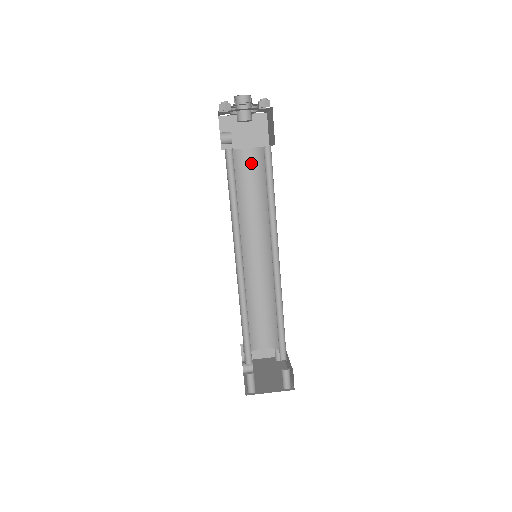
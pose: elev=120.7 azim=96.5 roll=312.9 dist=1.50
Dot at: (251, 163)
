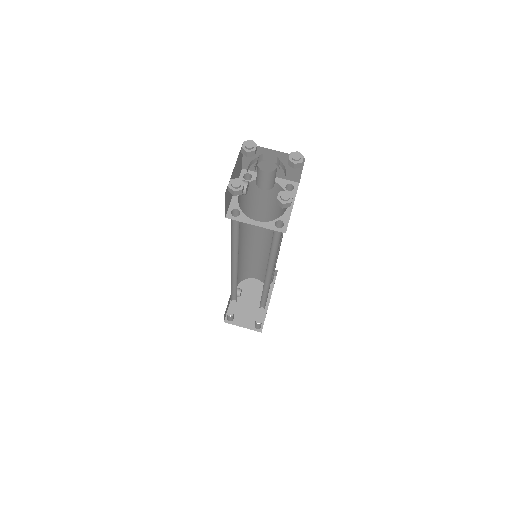
Dot at: (272, 191)
